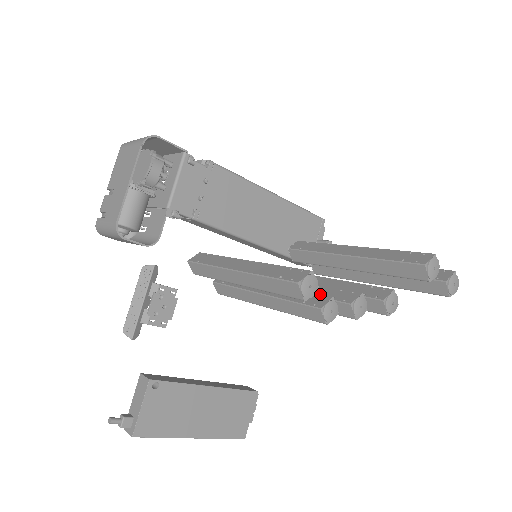
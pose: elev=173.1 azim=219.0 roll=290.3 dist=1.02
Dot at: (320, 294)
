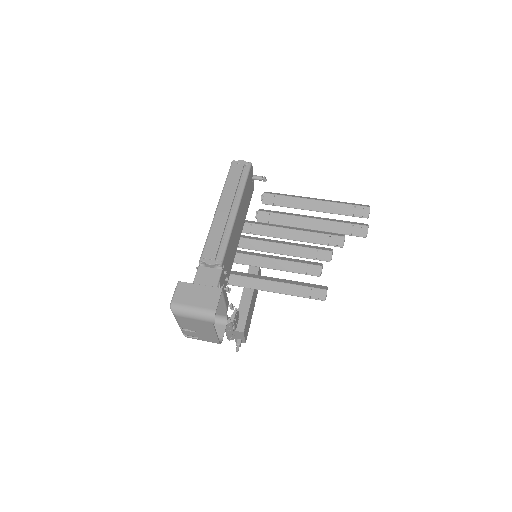
Dot at: (312, 265)
